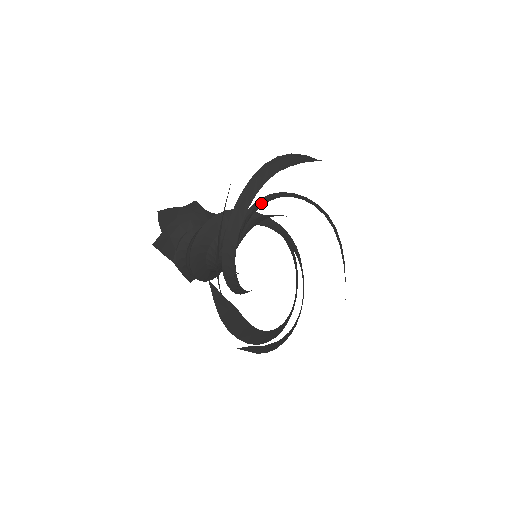
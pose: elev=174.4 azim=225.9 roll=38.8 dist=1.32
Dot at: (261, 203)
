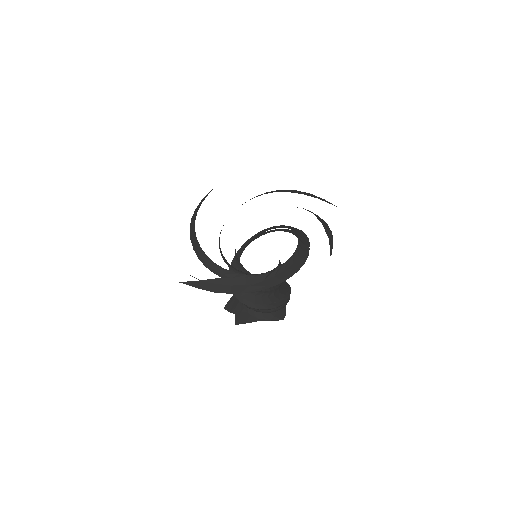
Dot at: occluded
